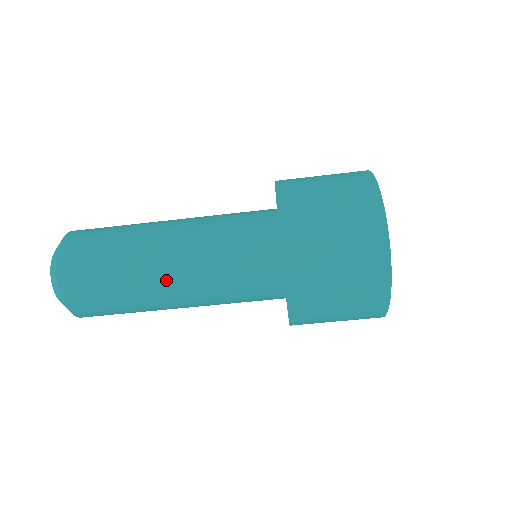
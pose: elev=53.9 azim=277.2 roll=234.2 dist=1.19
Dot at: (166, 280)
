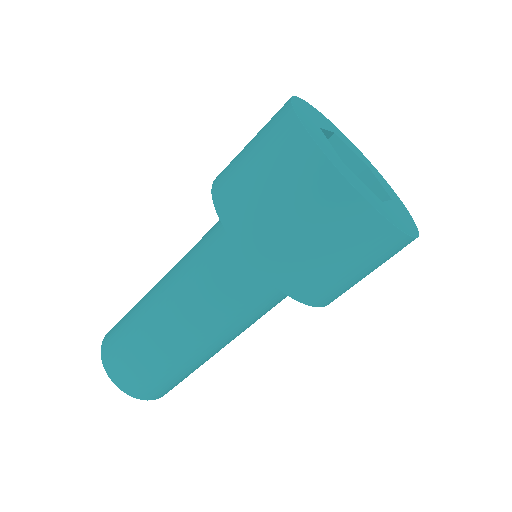
Dot at: (174, 325)
